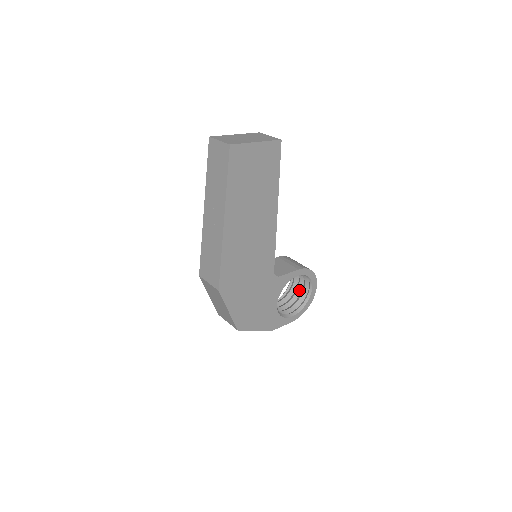
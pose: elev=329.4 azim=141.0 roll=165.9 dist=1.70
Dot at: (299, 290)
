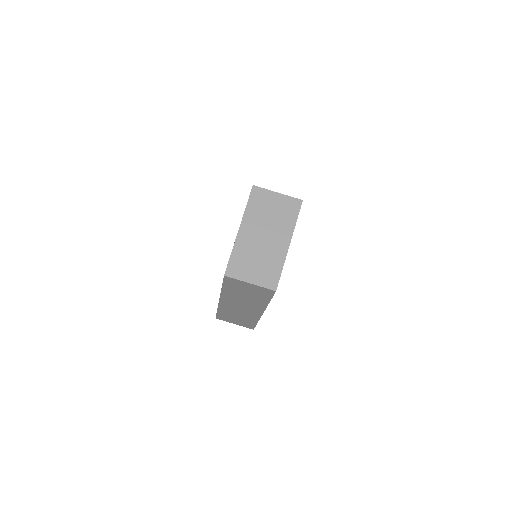
Dot at: occluded
